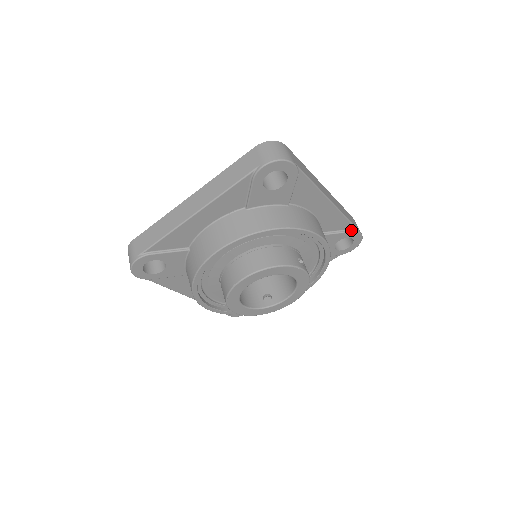
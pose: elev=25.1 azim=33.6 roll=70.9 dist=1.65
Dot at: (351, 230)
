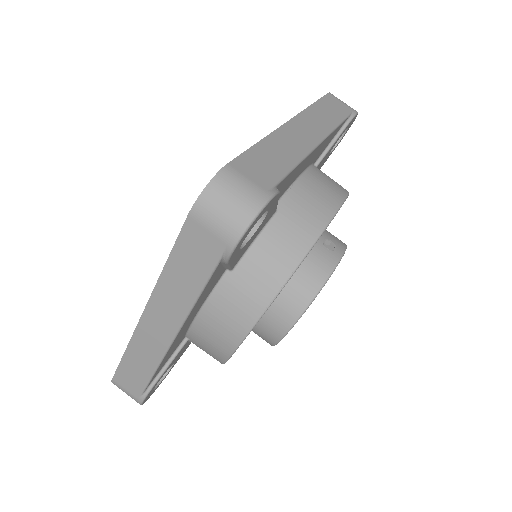
Dot at: (345, 125)
